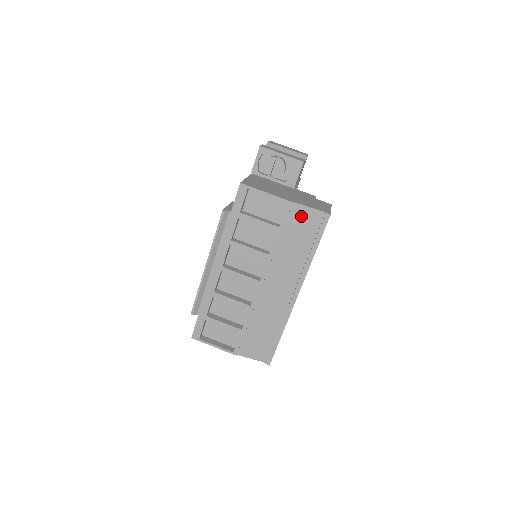
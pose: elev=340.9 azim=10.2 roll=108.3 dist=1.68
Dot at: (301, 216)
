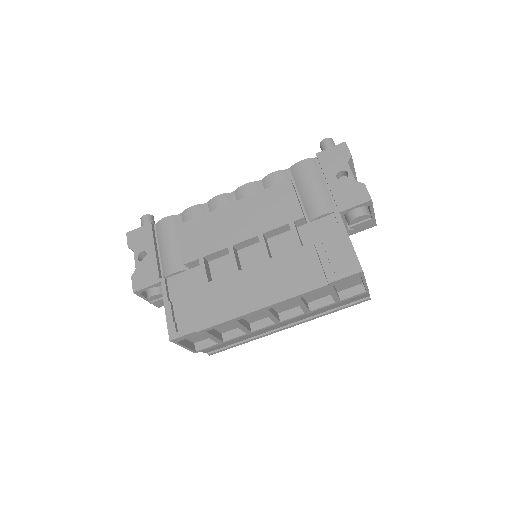
Dot at: (358, 296)
